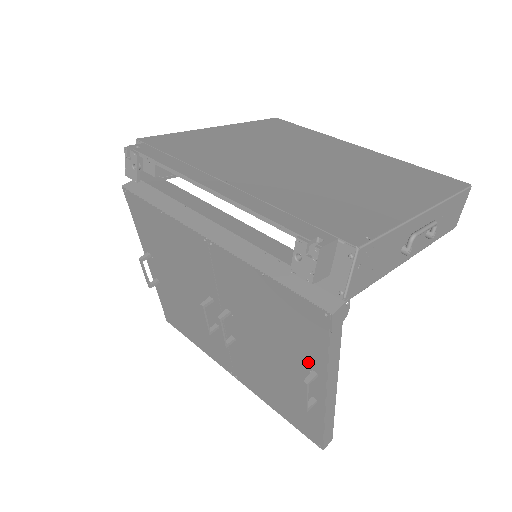
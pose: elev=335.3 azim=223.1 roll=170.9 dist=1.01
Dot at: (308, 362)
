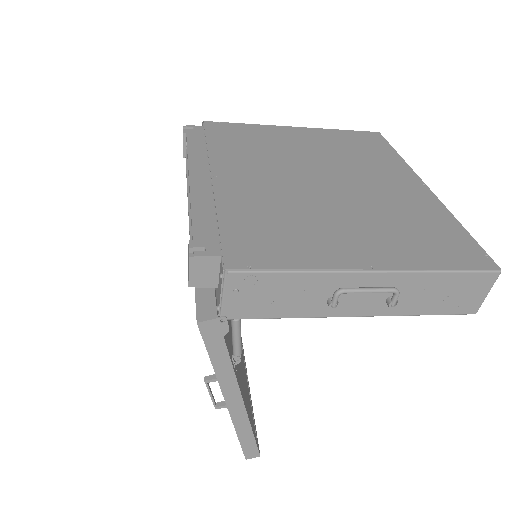
Dot at: occluded
